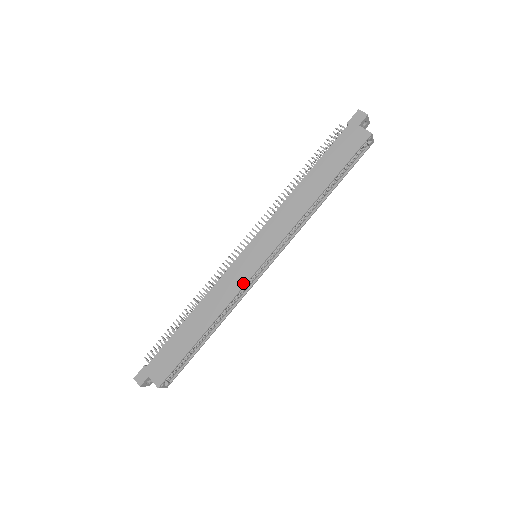
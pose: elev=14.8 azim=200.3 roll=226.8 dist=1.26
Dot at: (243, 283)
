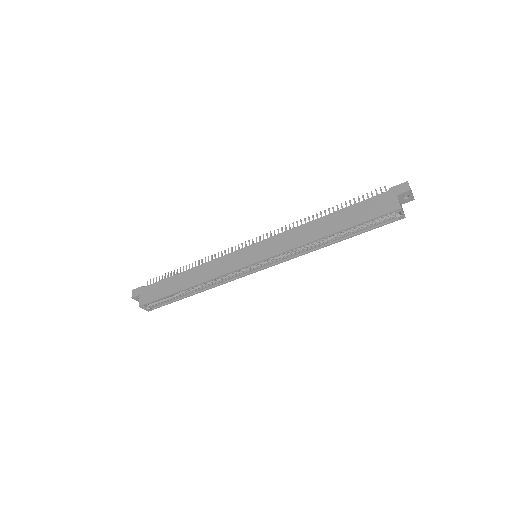
Dot at: (231, 270)
